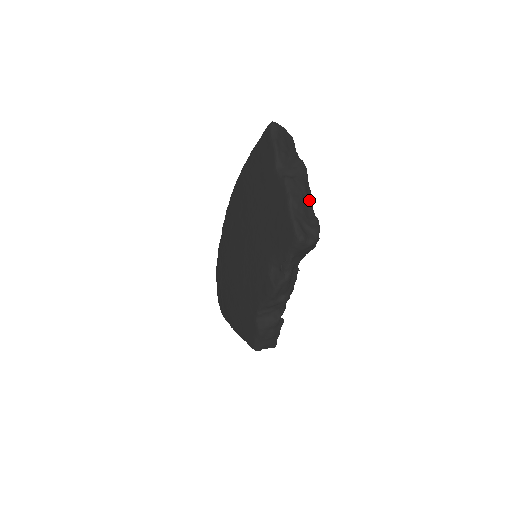
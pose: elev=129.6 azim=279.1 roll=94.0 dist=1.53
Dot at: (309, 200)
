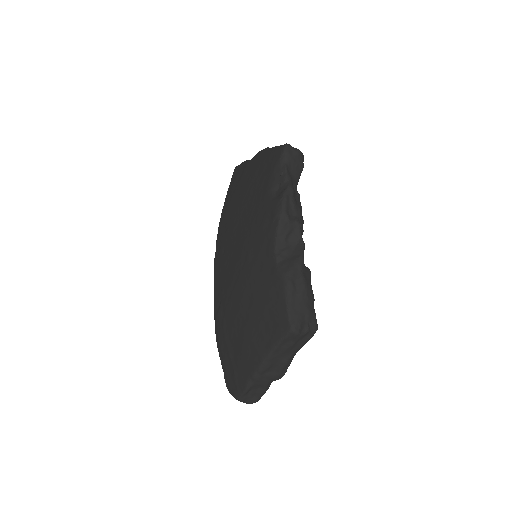
Dot at: occluded
